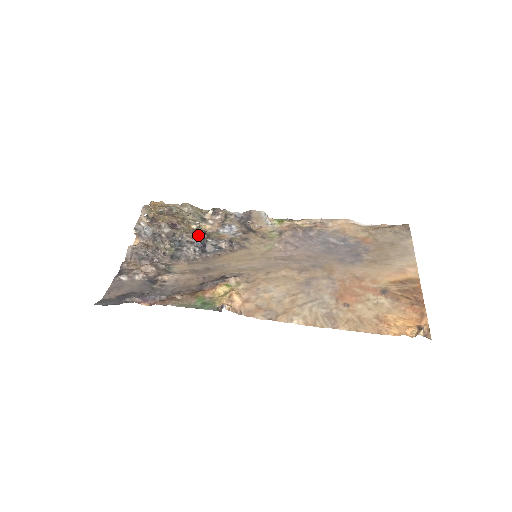
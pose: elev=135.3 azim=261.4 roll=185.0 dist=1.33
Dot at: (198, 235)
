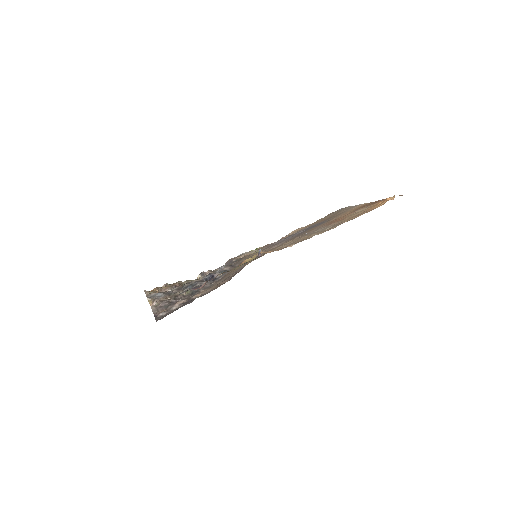
Dot at: occluded
